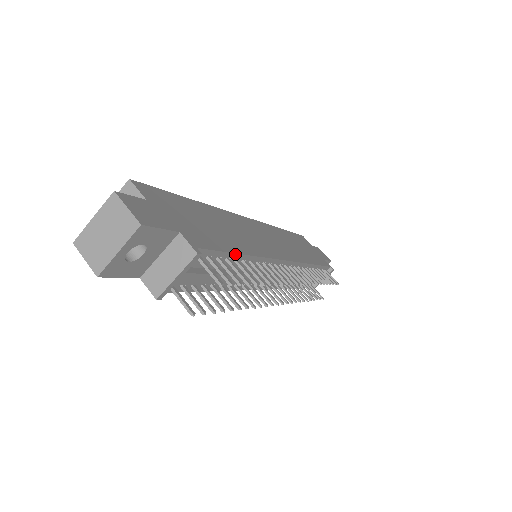
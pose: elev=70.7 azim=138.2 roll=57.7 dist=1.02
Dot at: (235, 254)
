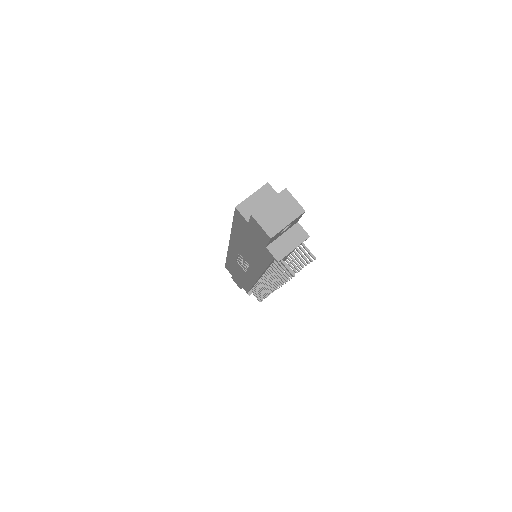
Dot at: occluded
